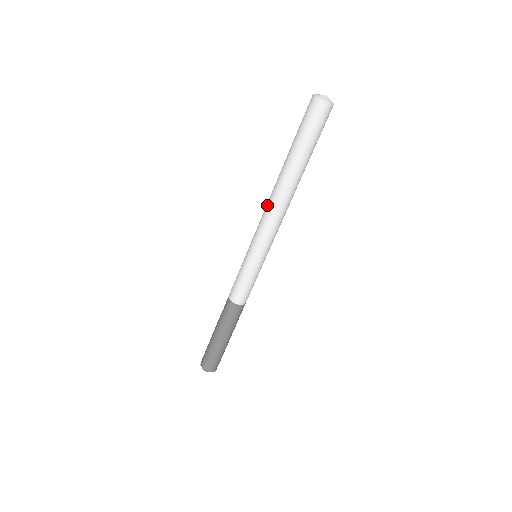
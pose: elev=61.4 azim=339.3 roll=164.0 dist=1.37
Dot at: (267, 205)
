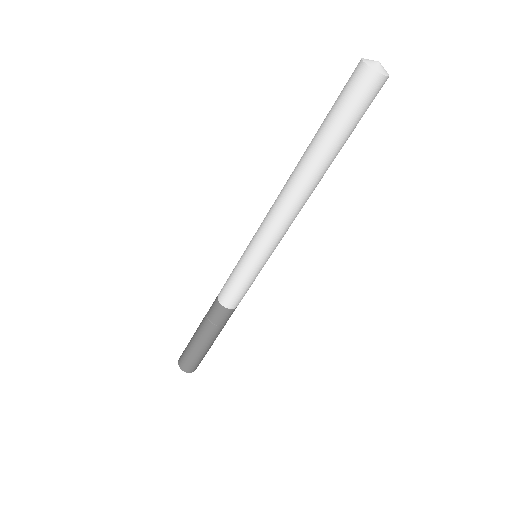
Dot at: (286, 208)
